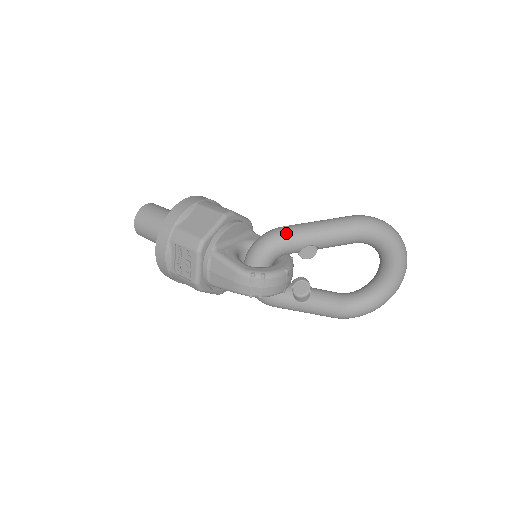
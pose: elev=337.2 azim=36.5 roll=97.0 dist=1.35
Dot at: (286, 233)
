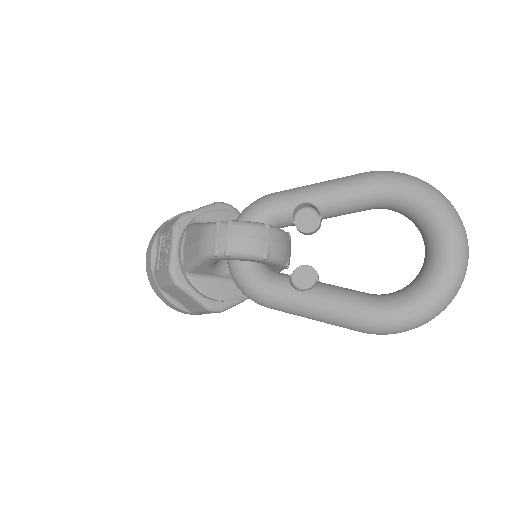
Dot at: (274, 193)
